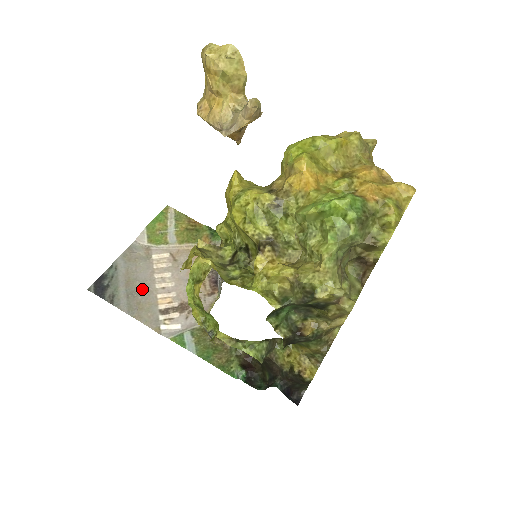
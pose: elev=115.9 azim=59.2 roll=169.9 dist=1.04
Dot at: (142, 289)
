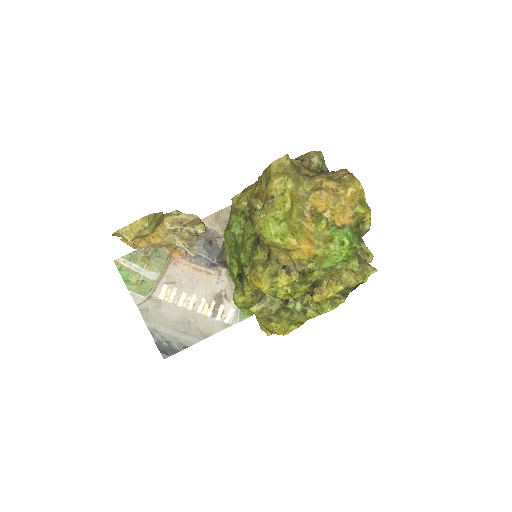
Dot at: (187, 321)
